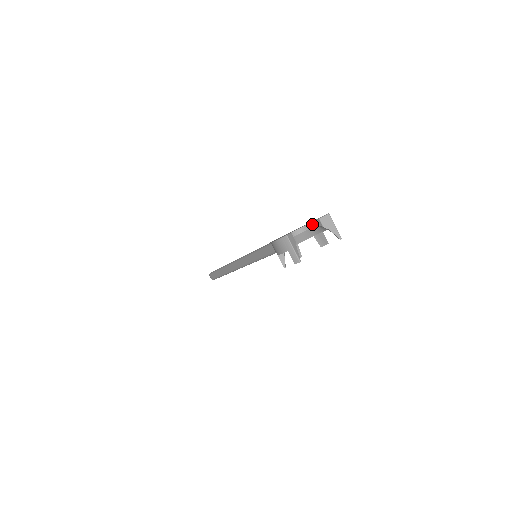
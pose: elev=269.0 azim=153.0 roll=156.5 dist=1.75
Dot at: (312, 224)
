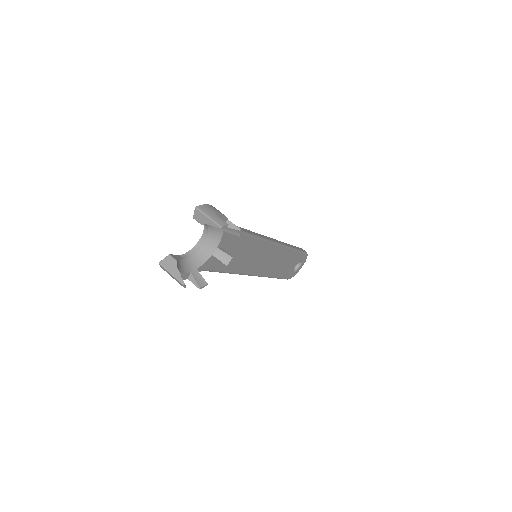
Dot at: occluded
